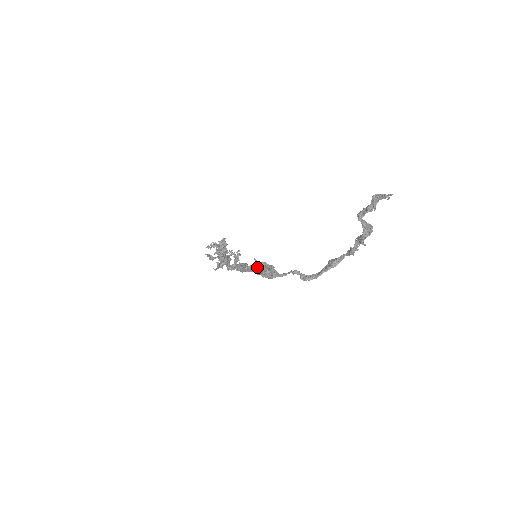
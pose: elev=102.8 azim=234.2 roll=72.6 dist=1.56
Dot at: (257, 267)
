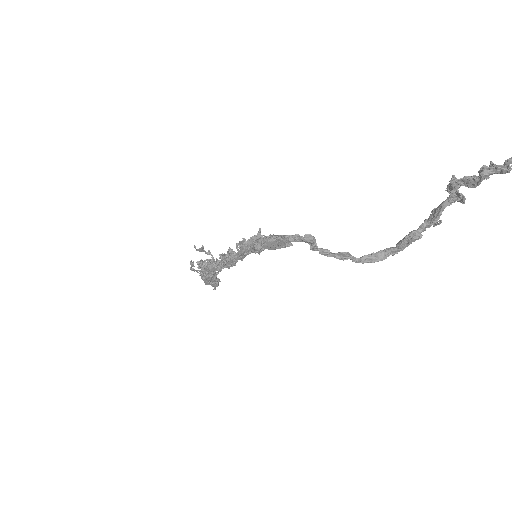
Dot at: occluded
